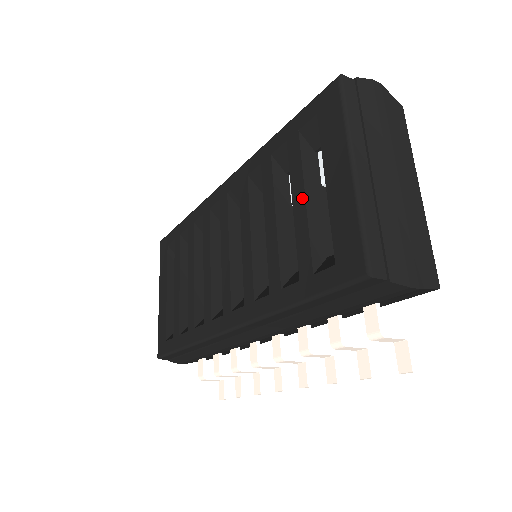
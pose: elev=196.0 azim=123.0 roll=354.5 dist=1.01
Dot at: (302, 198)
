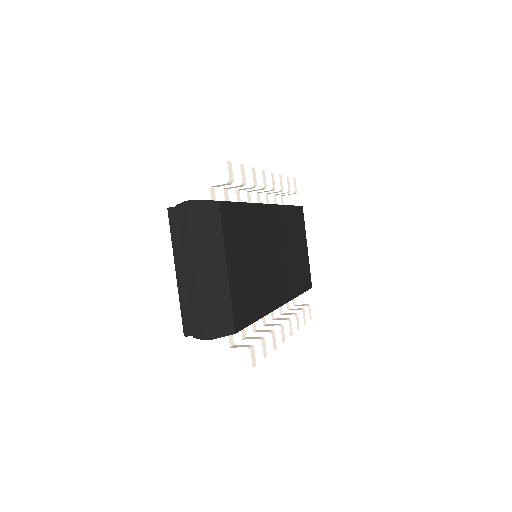
Dot at: occluded
